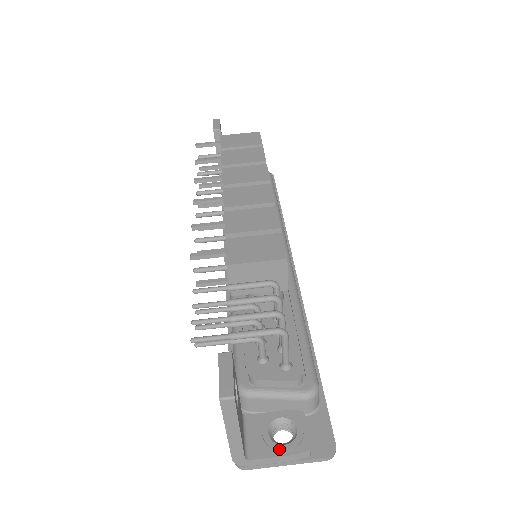
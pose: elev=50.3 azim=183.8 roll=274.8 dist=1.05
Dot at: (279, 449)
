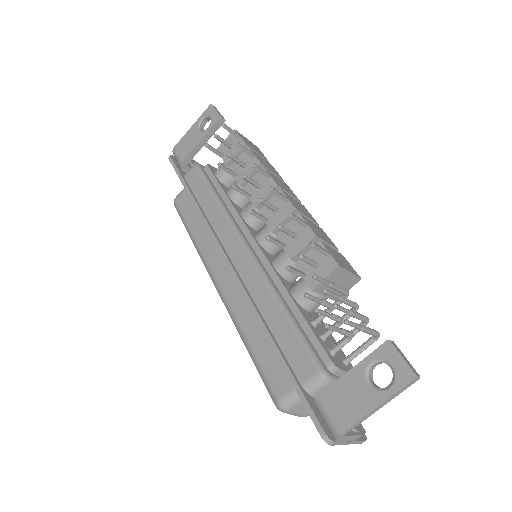
Dot at: (357, 429)
